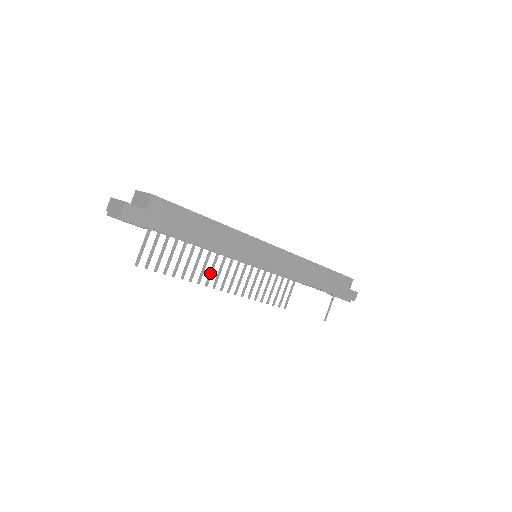
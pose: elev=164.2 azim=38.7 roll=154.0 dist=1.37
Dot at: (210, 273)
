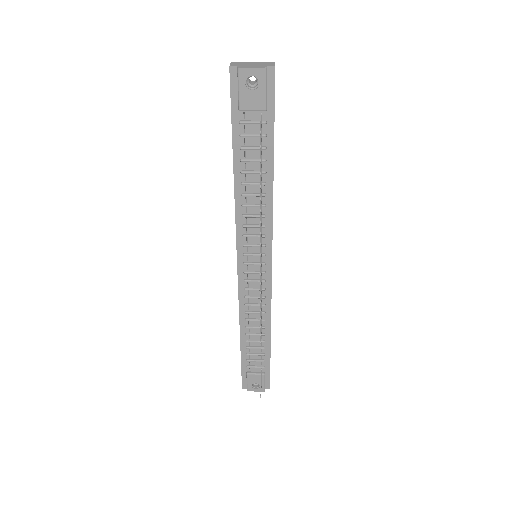
Dot at: (261, 224)
